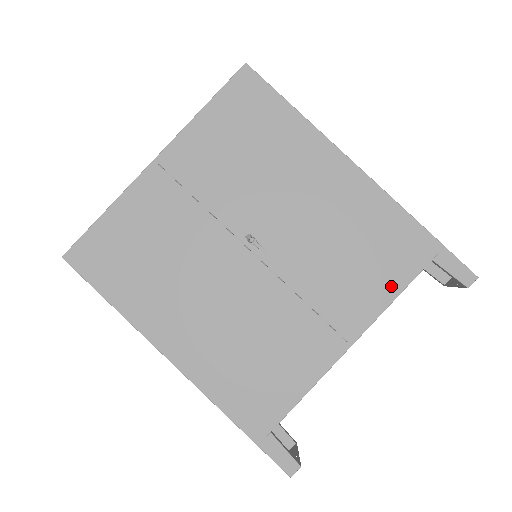
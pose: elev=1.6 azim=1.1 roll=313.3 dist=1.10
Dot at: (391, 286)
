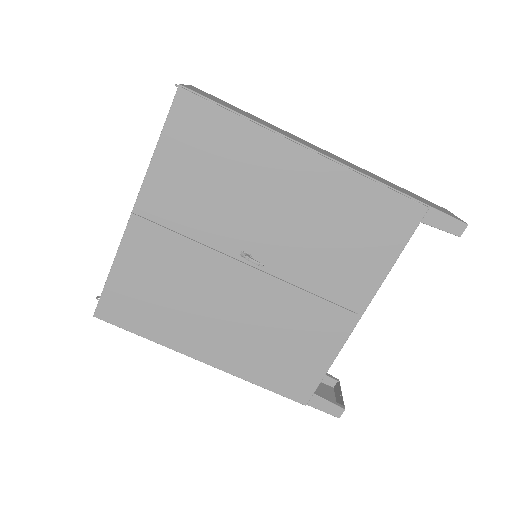
Dot at: (385, 258)
